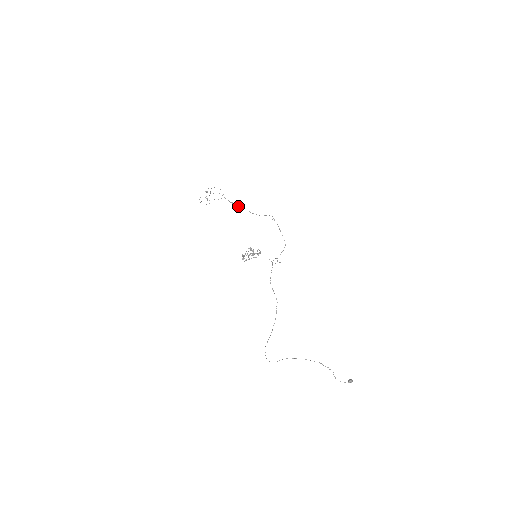
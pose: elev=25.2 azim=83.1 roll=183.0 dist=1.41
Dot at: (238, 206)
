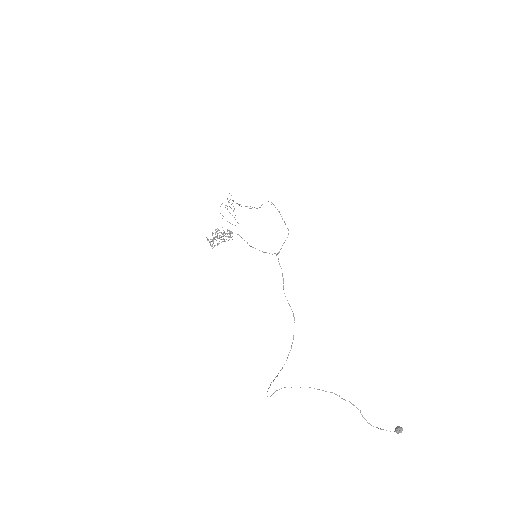
Dot at: (245, 206)
